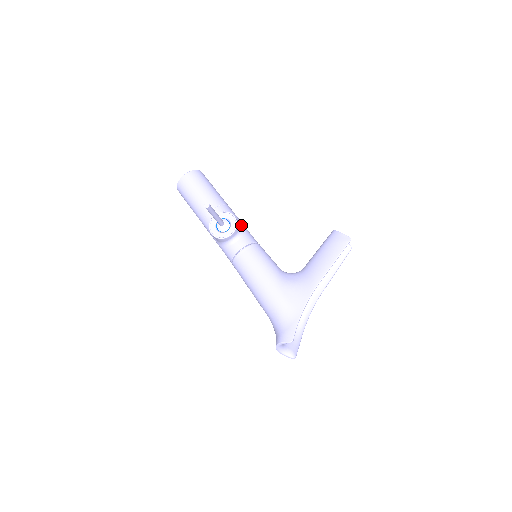
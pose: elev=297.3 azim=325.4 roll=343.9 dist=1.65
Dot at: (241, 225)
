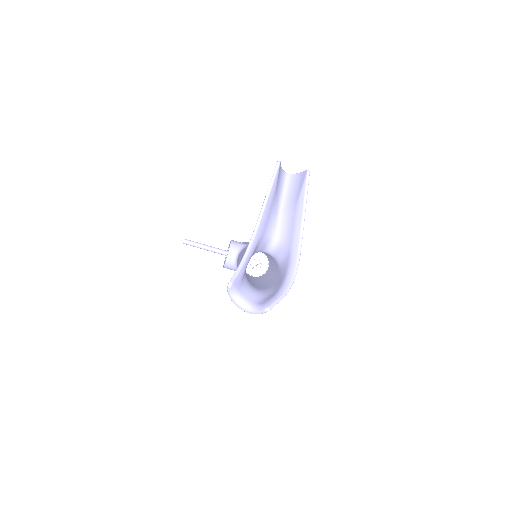
Dot at: occluded
